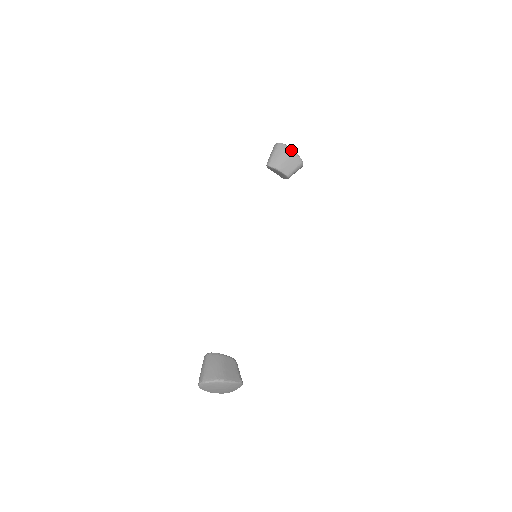
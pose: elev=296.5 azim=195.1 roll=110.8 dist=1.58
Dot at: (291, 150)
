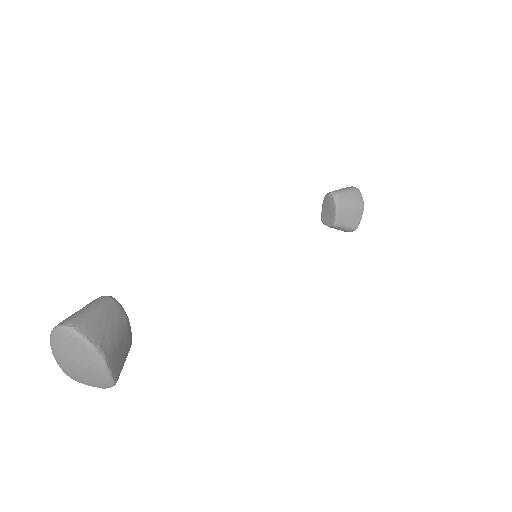
Dot at: (362, 208)
